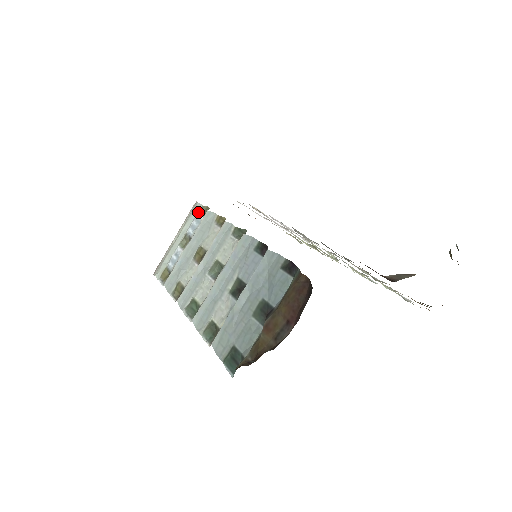
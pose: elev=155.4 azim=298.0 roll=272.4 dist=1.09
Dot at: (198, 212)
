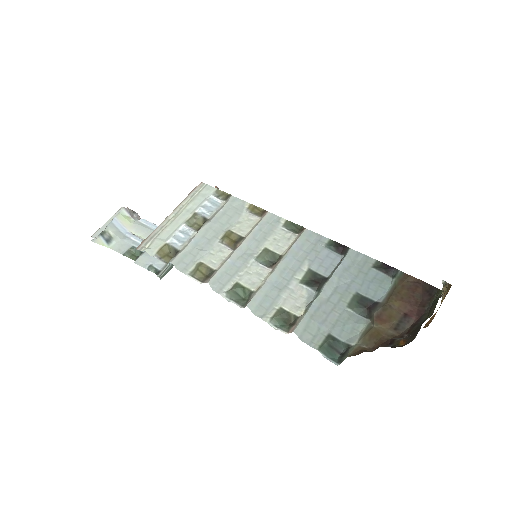
Dot at: (211, 194)
